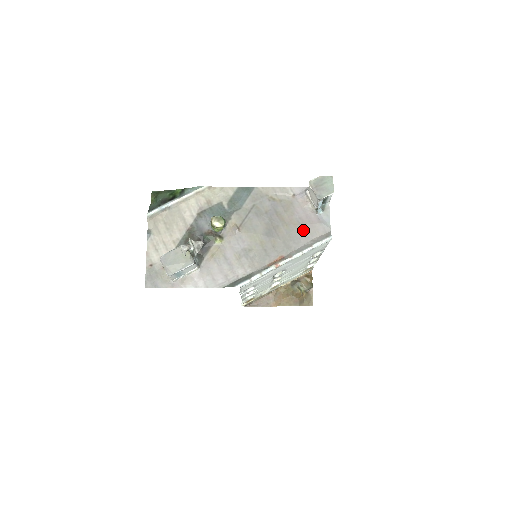
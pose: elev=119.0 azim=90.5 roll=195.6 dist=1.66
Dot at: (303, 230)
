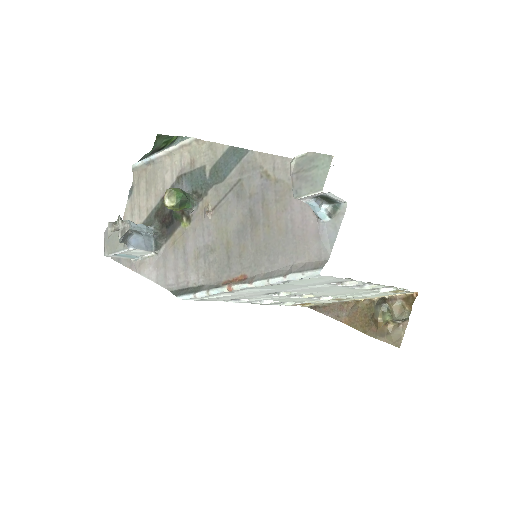
Dot at: (288, 242)
